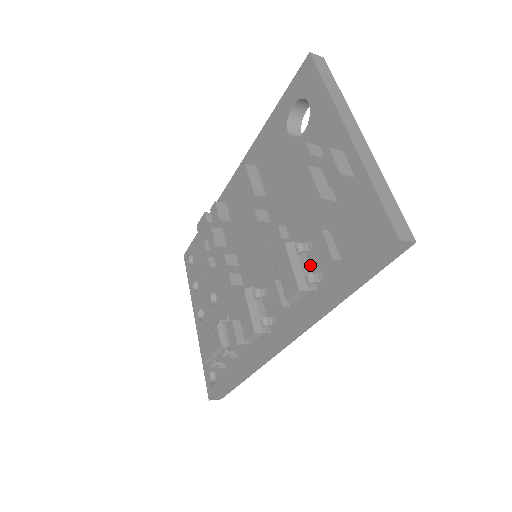
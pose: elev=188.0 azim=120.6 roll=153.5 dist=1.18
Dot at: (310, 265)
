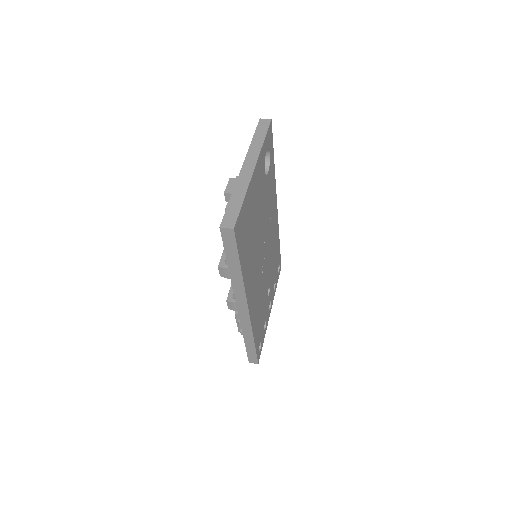
Dot at: occluded
